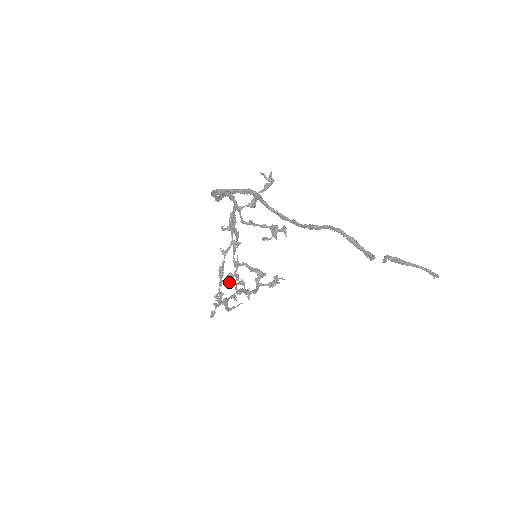
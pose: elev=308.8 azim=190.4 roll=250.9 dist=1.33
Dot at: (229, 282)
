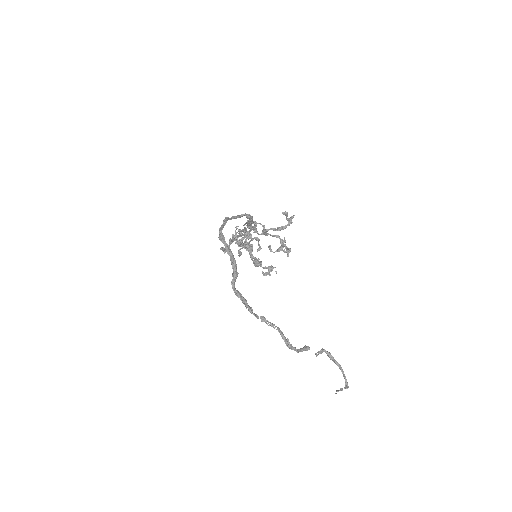
Dot at: occluded
